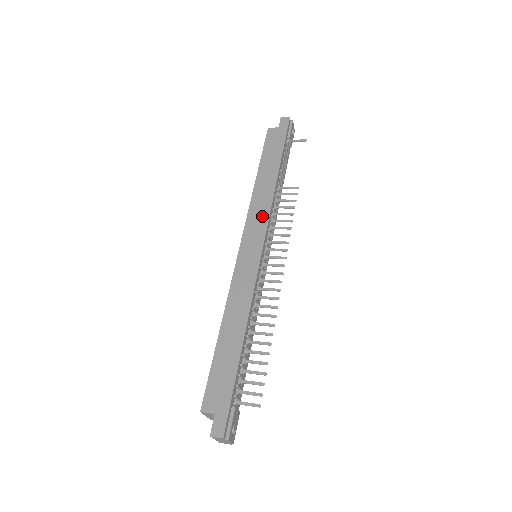
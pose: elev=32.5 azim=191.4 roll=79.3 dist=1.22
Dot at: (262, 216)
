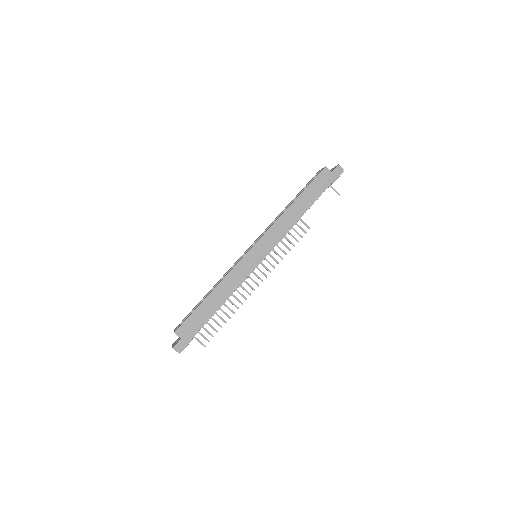
Dot at: (277, 236)
